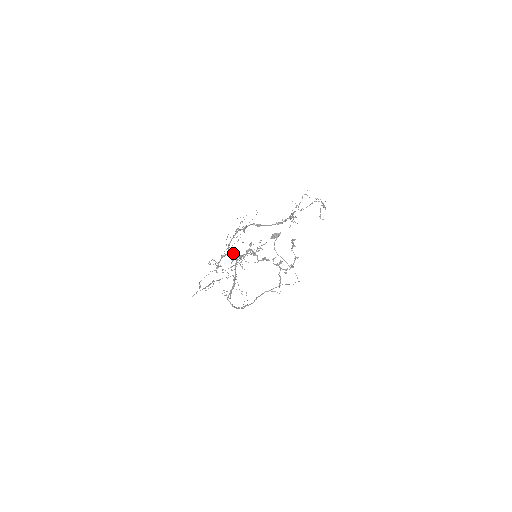
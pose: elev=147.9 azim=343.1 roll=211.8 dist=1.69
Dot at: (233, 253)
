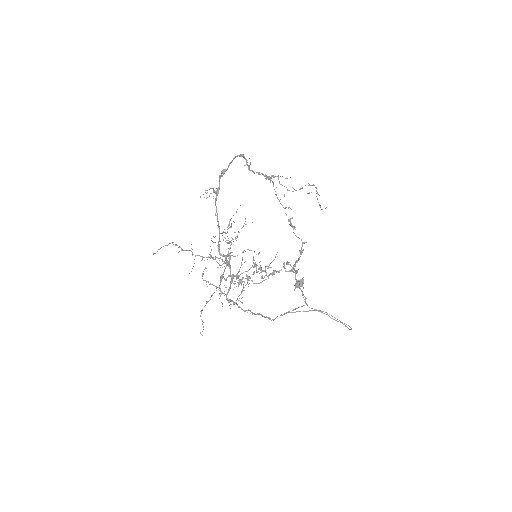
Dot at: (226, 255)
